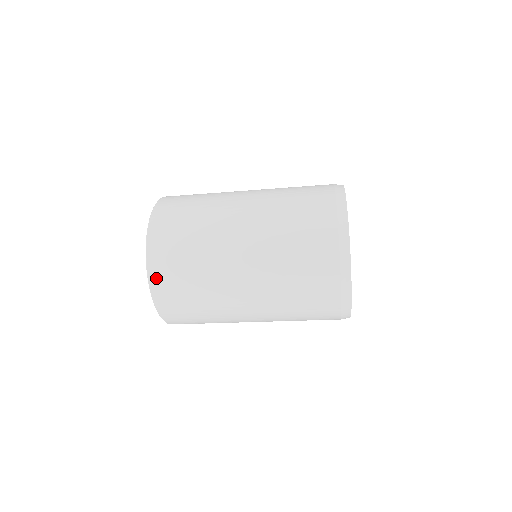
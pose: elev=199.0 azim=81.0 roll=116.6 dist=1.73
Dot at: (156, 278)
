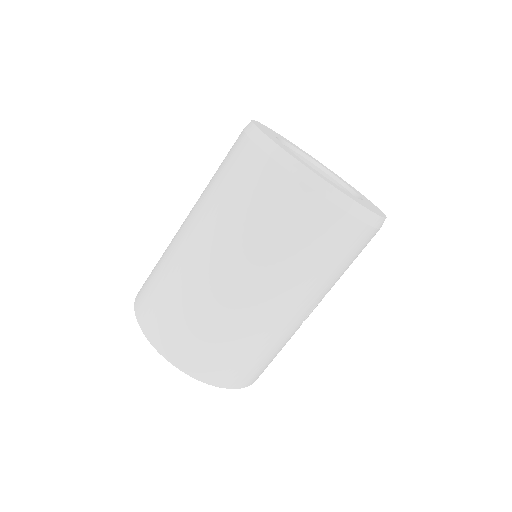
Dot at: occluded
